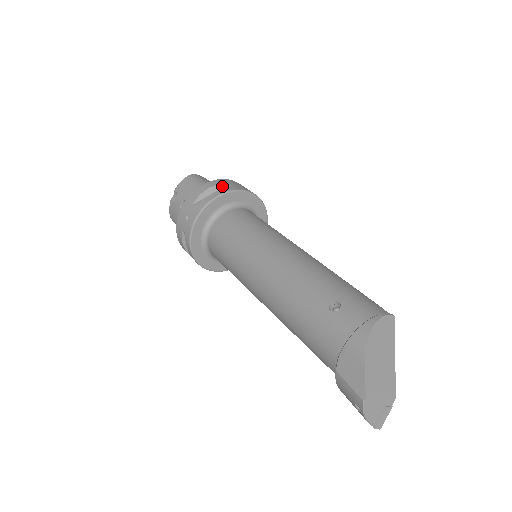
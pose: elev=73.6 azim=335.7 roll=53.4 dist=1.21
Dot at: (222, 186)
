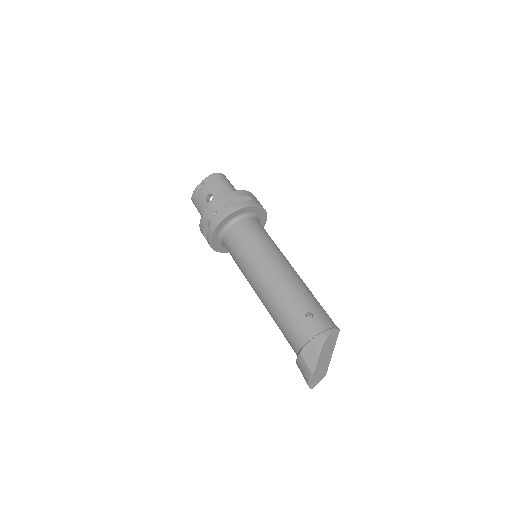
Dot at: (245, 197)
